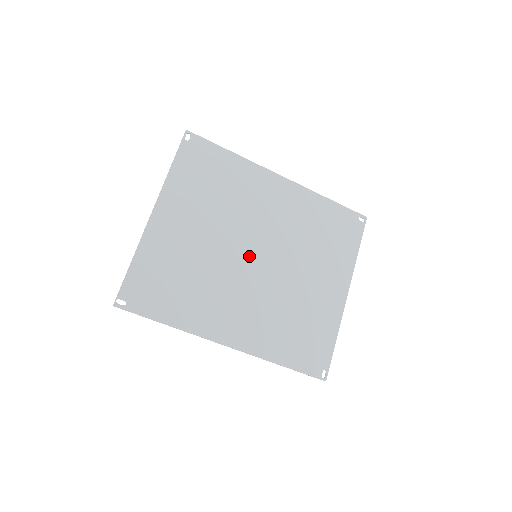
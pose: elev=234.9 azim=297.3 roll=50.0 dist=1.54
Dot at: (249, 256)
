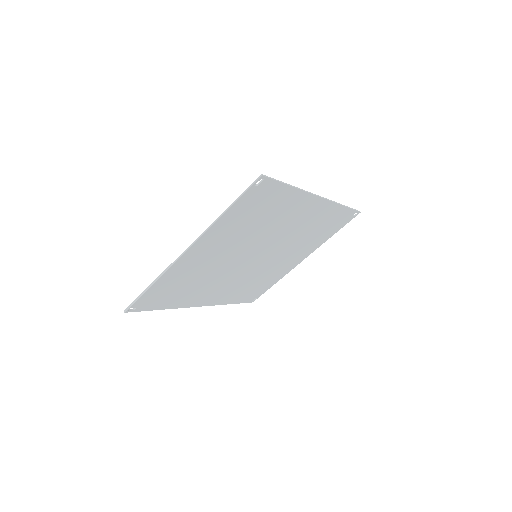
Dot at: (251, 258)
